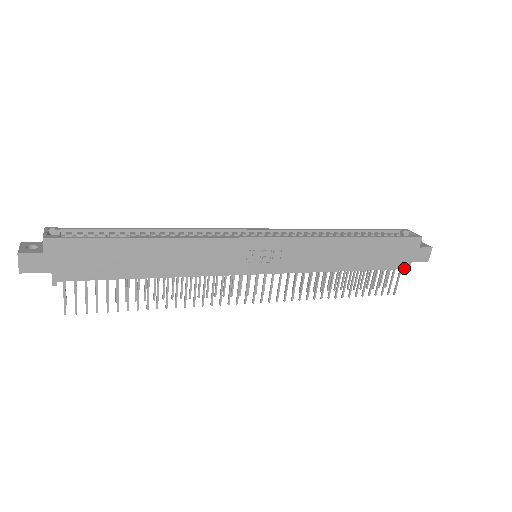
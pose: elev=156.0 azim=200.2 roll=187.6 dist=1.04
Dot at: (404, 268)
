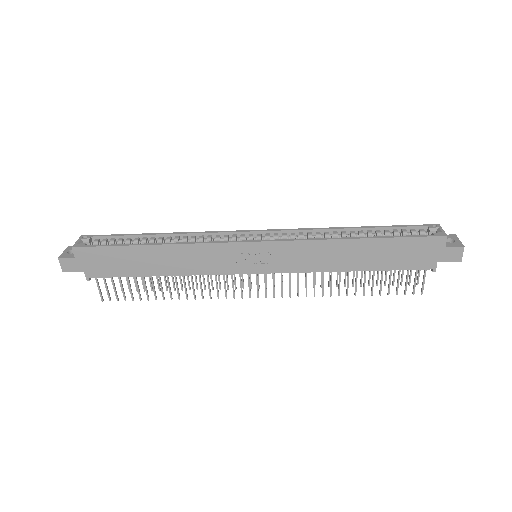
Dot at: (428, 268)
